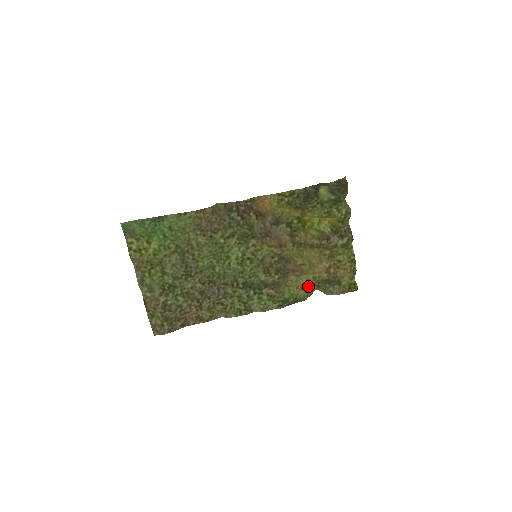
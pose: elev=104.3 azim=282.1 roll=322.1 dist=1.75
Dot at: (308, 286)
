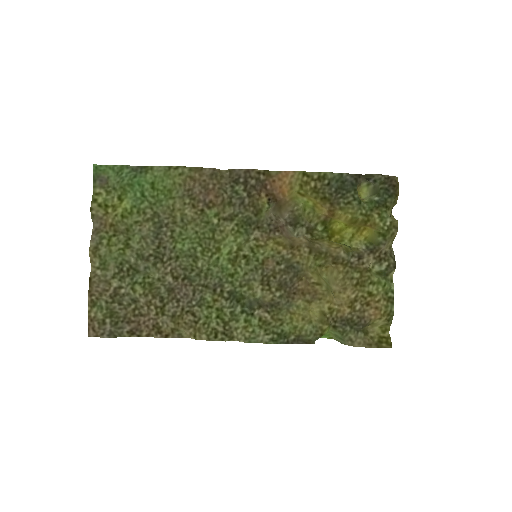
Dot at: (320, 321)
